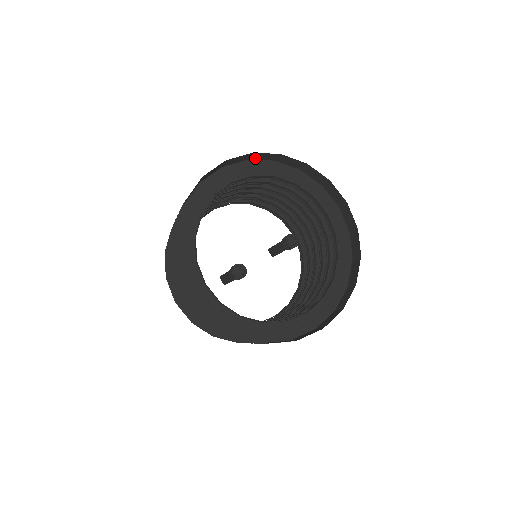
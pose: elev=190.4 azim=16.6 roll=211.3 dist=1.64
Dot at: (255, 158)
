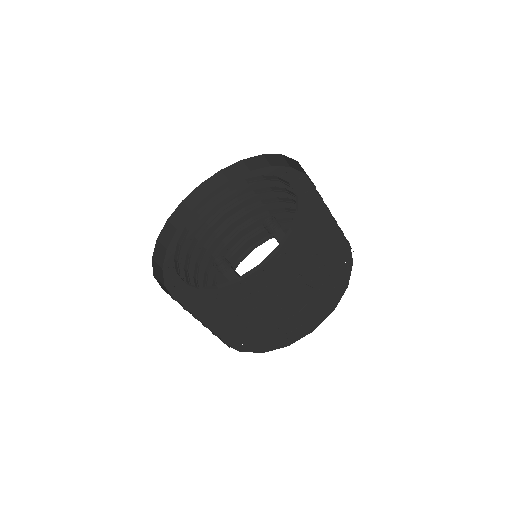
Dot at: (232, 176)
